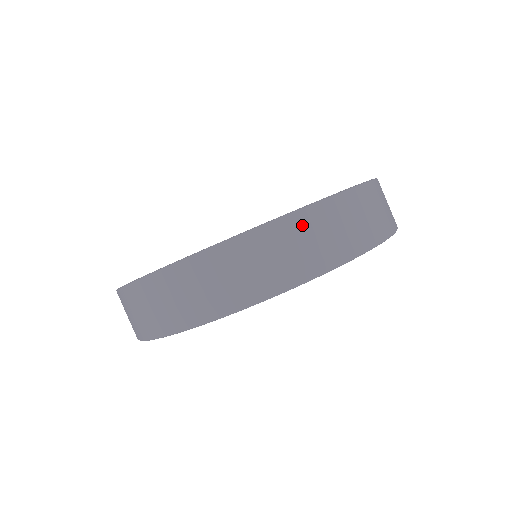
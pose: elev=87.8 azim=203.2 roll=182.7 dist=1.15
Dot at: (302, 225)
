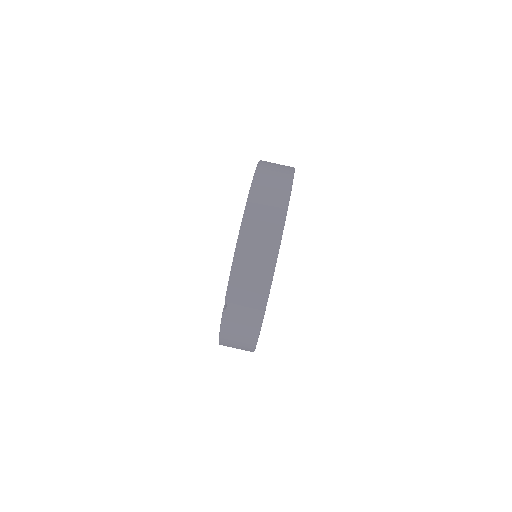
Dot at: occluded
